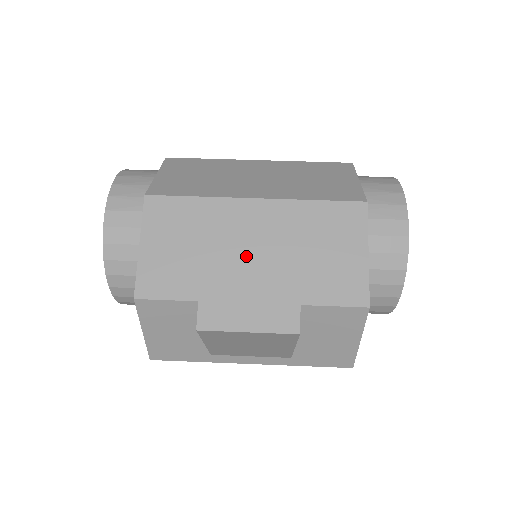
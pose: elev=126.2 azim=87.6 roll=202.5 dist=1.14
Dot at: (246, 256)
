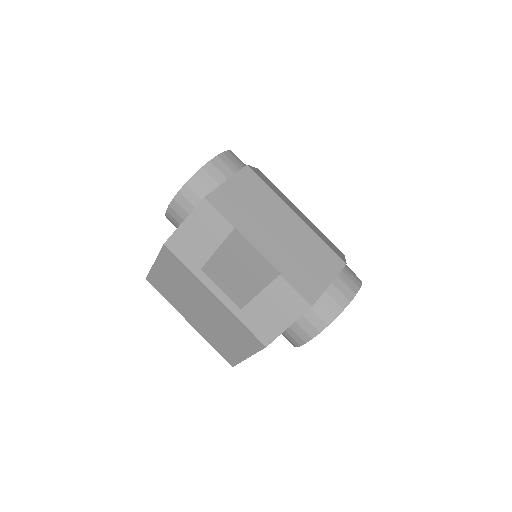
Dot at: (283, 222)
